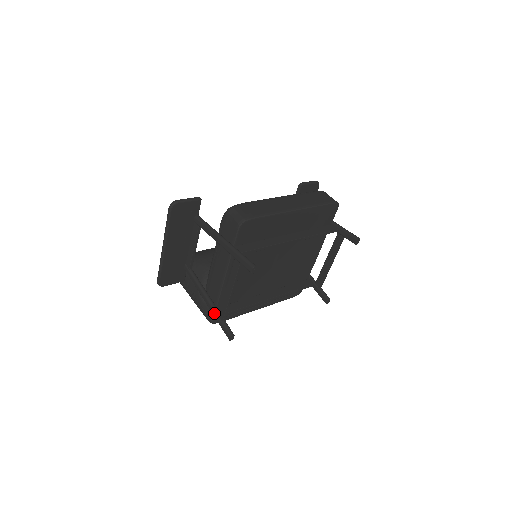
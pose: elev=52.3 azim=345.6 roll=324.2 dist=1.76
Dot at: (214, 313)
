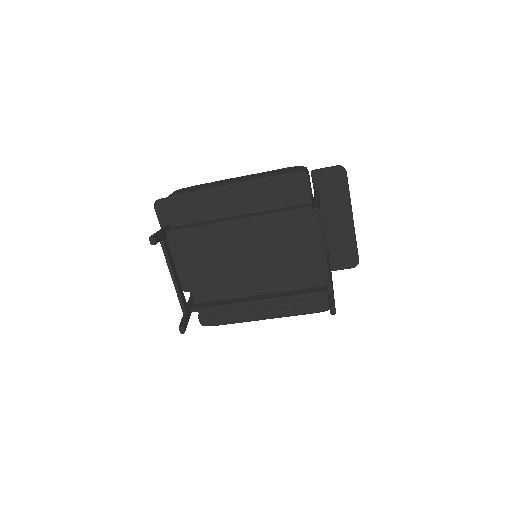
Dot at: occluded
